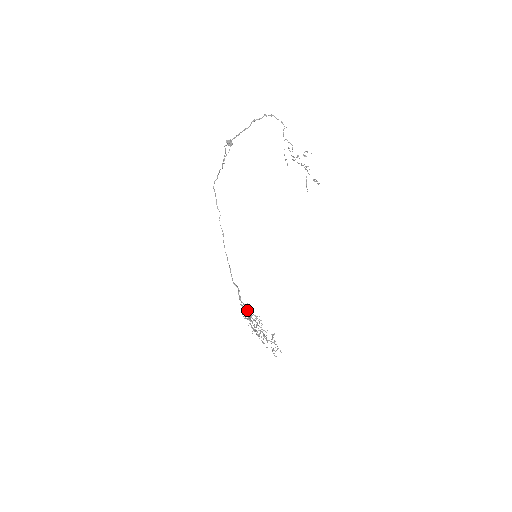
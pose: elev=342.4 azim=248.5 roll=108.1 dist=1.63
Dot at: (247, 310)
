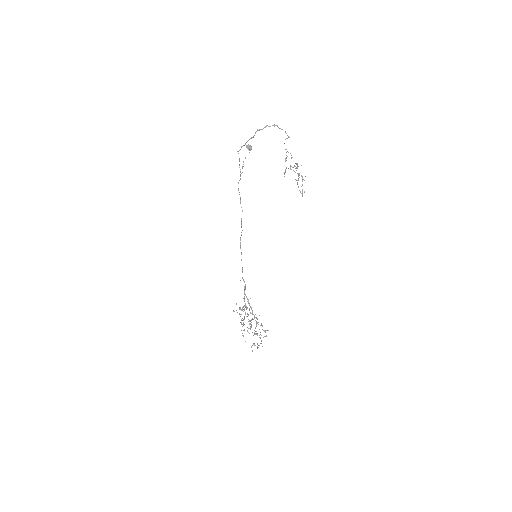
Dot at: (249, 304)
